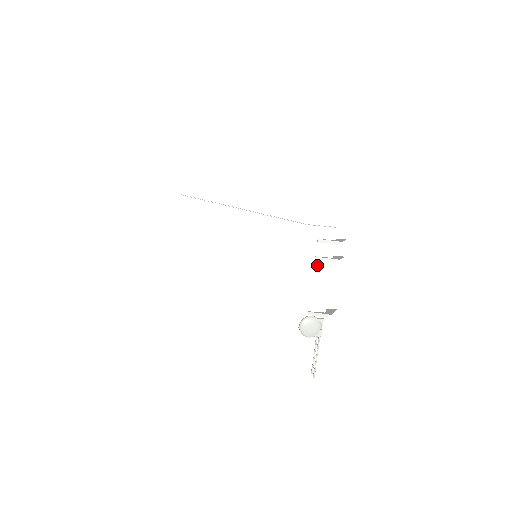
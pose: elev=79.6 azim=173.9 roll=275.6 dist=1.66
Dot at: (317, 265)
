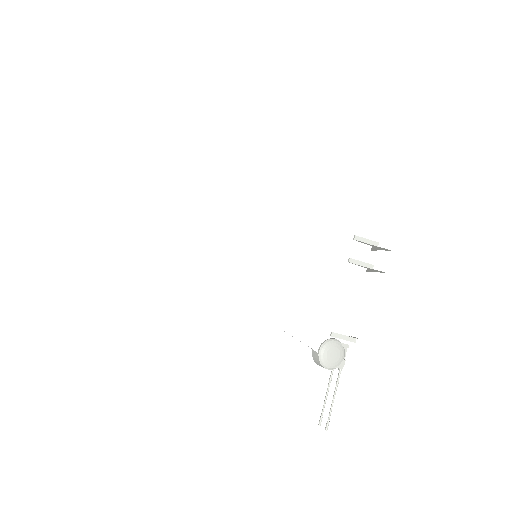
Dot at: (349, 270)
